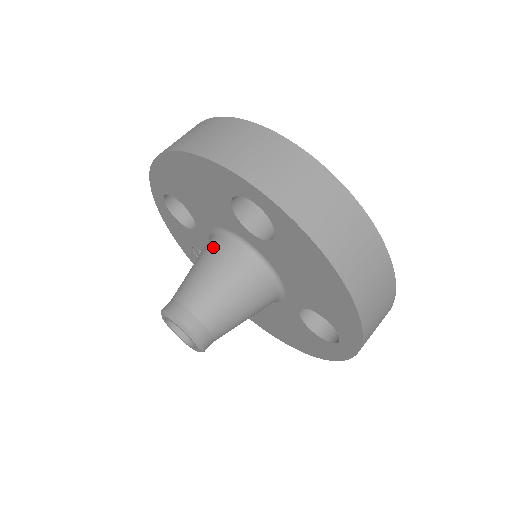
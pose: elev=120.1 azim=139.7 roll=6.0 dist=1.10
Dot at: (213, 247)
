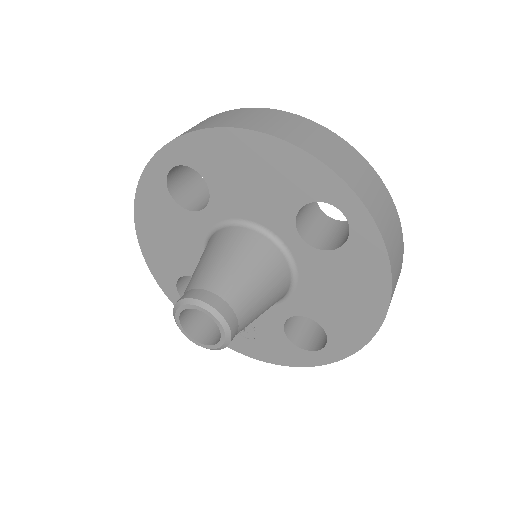
Dot at: occluded
